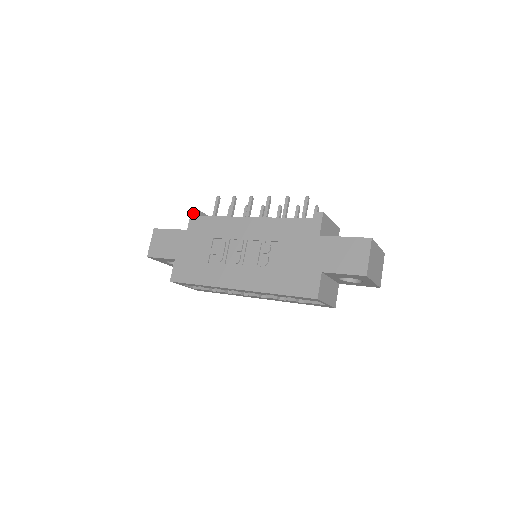
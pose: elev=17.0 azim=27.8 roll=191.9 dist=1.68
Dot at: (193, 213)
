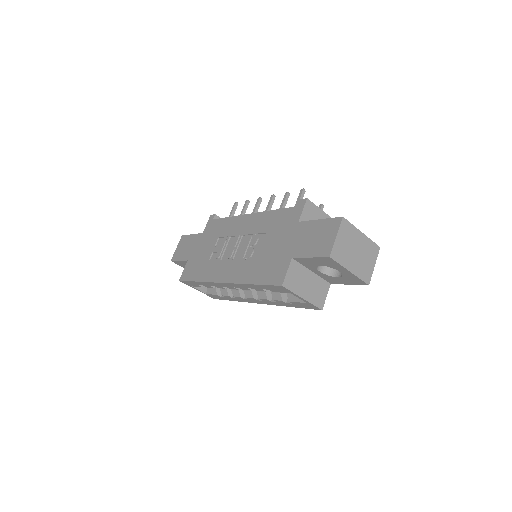
Dot at: (211, 217)
